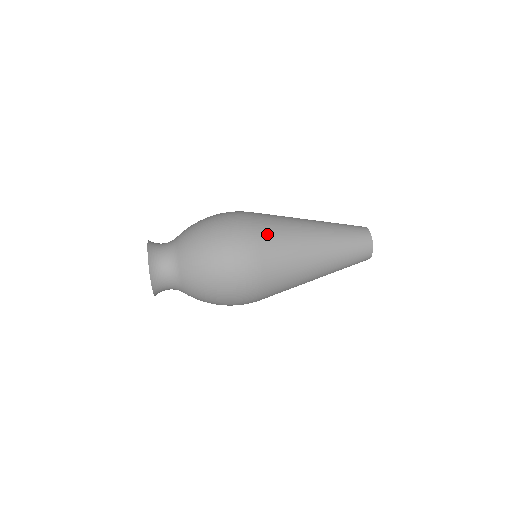
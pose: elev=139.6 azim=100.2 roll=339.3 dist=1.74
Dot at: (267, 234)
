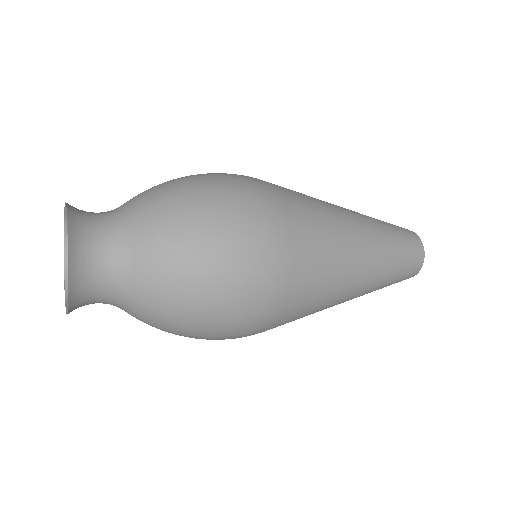
Dot at: occluded
